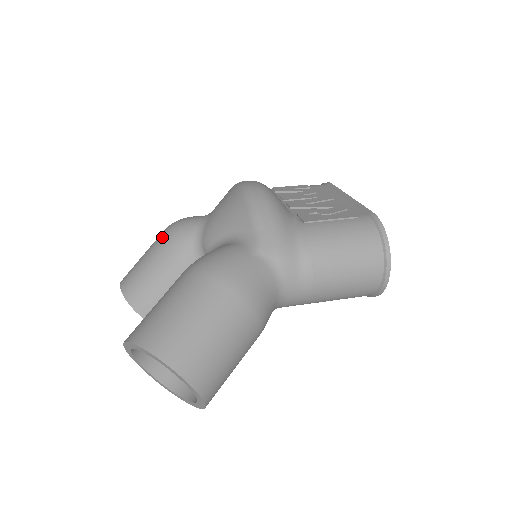
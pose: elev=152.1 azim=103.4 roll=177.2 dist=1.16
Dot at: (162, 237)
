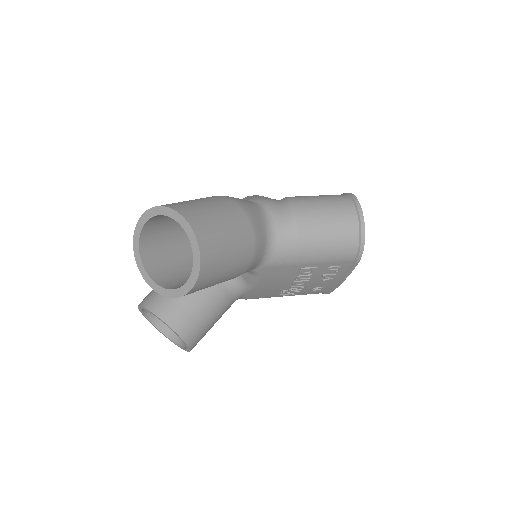
Dot at: occluded
